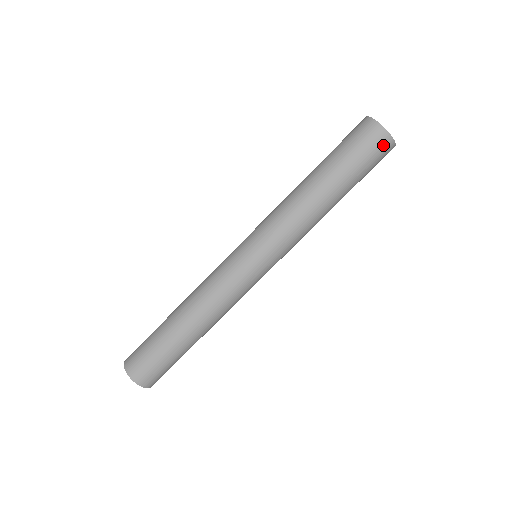
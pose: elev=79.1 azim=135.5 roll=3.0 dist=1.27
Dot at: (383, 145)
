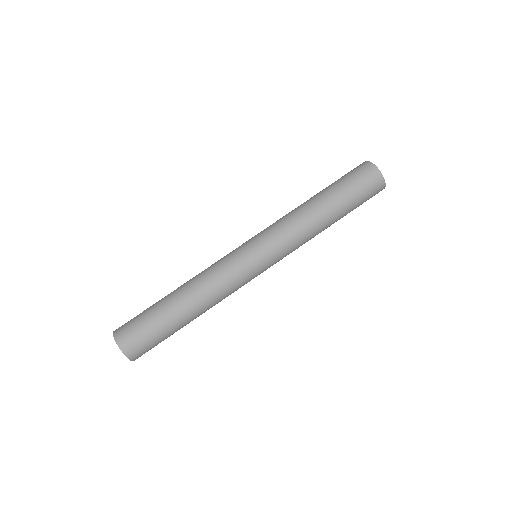
Dot at: (369, 172)
